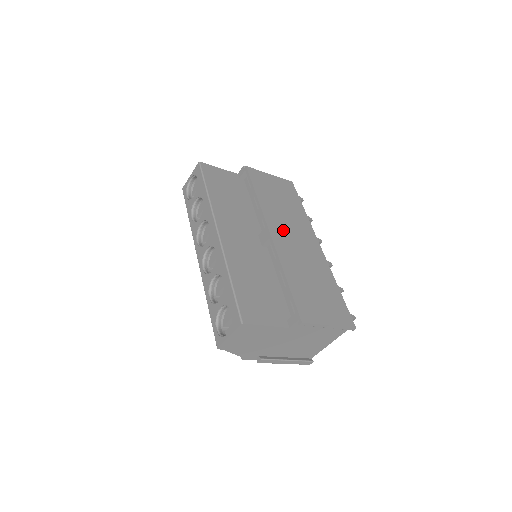
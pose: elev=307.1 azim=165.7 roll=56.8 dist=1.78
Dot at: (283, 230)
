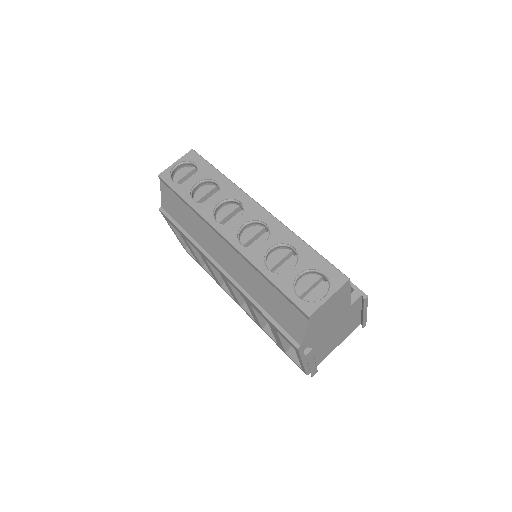
Dot at: occluded
